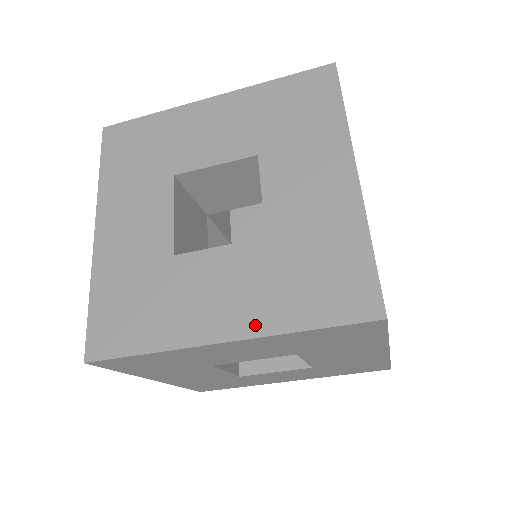
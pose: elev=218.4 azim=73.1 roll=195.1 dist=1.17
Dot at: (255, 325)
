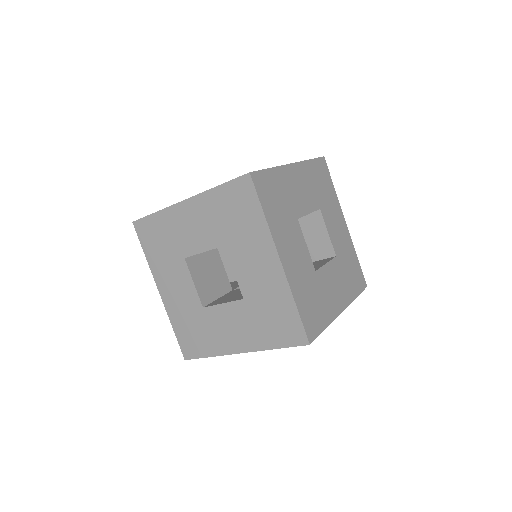
Dot at: (252, 346)
